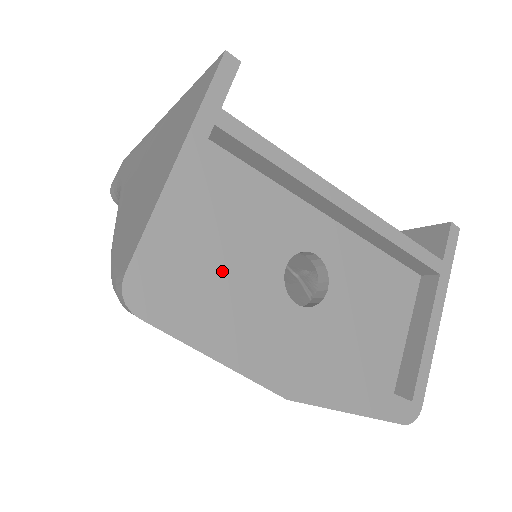
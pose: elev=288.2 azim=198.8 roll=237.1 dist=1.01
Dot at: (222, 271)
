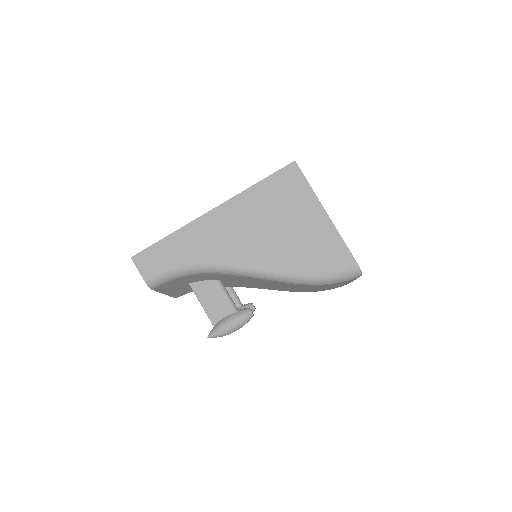
Dot at: occluded
